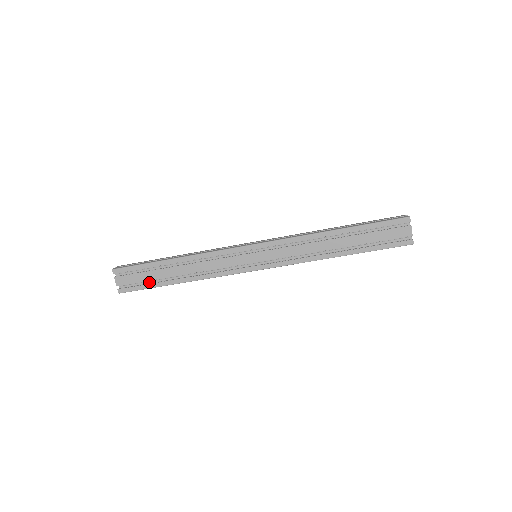
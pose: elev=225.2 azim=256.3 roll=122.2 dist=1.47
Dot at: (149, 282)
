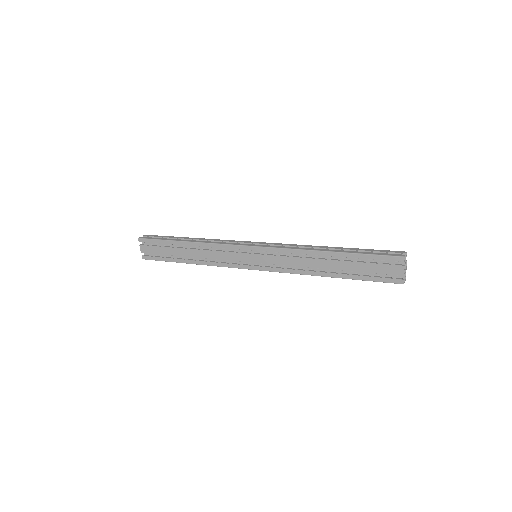
Dot at: (167, 255)
